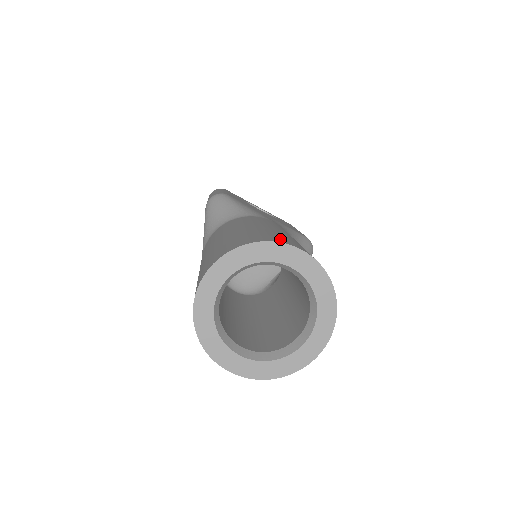
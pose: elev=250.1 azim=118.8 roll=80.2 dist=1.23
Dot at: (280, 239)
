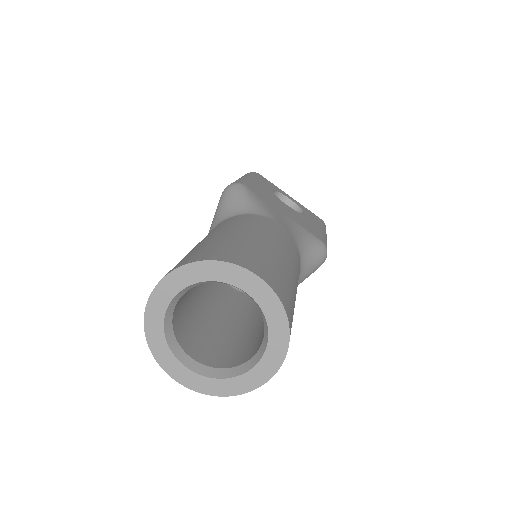
Dot at: (243, 259)
